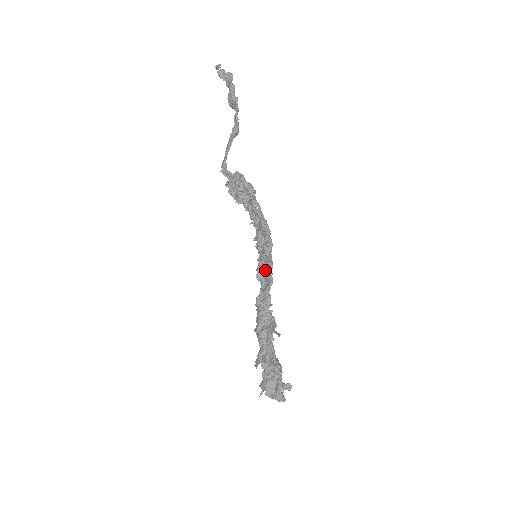
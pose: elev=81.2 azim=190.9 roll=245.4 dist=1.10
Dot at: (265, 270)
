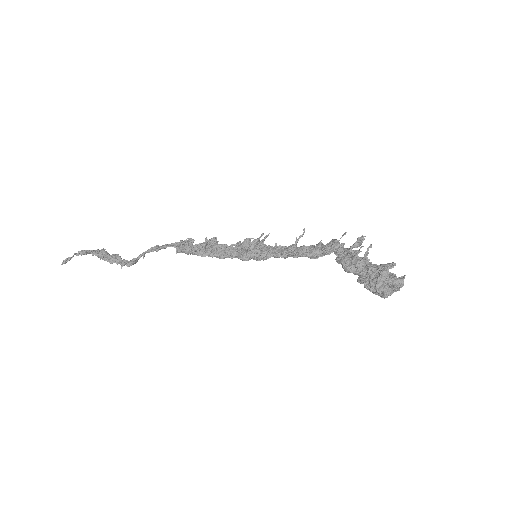
Dot at: (277, 249)
